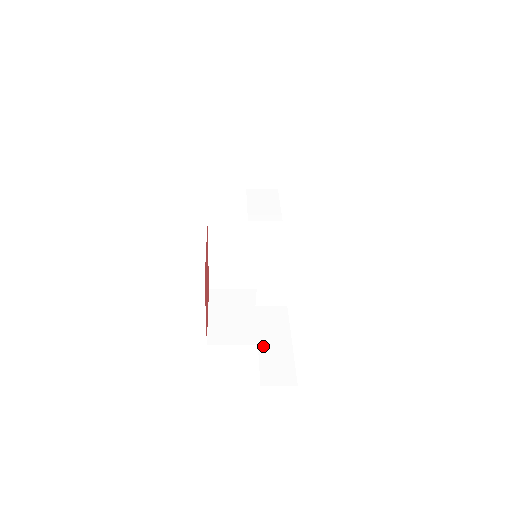
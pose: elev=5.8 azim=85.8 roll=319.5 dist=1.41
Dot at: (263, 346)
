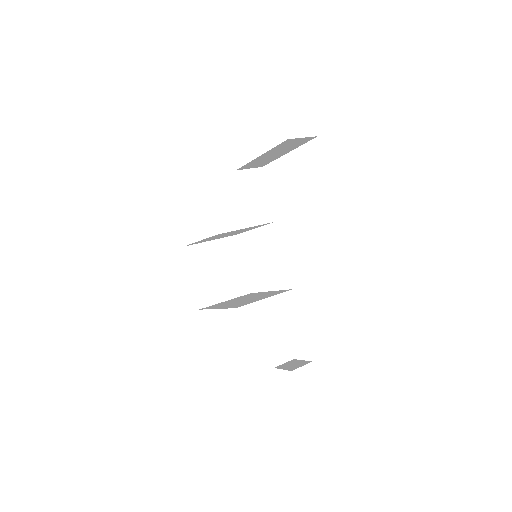
Dot at: (269, 335)
